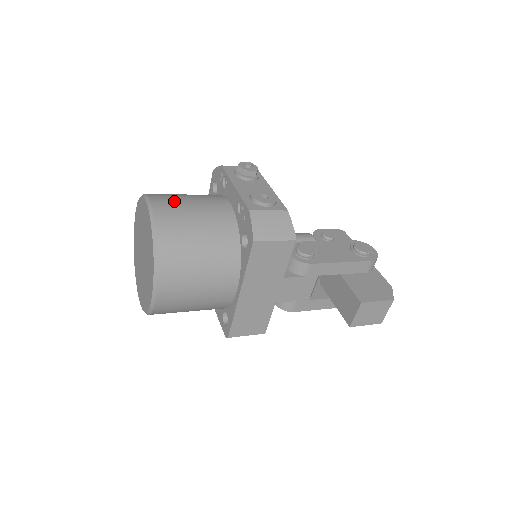
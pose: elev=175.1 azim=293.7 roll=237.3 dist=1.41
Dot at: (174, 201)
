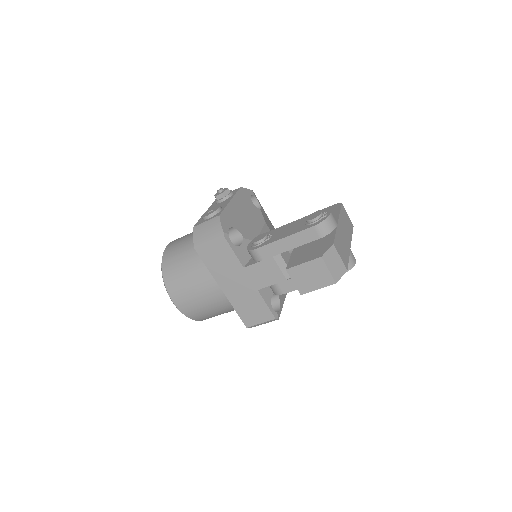
Dot at: (181, 238)
